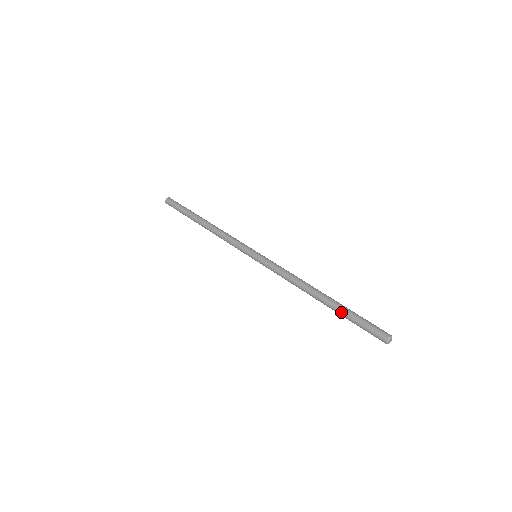
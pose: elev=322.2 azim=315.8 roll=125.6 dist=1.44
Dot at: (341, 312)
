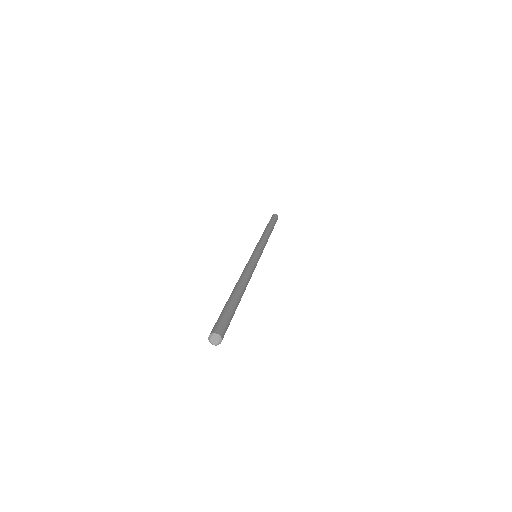
Dot at: (227, 302)
